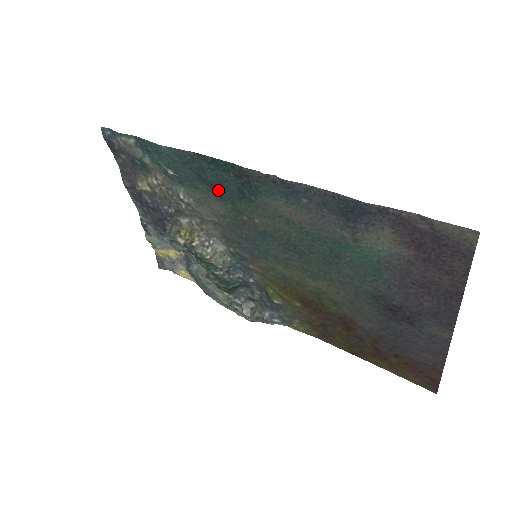
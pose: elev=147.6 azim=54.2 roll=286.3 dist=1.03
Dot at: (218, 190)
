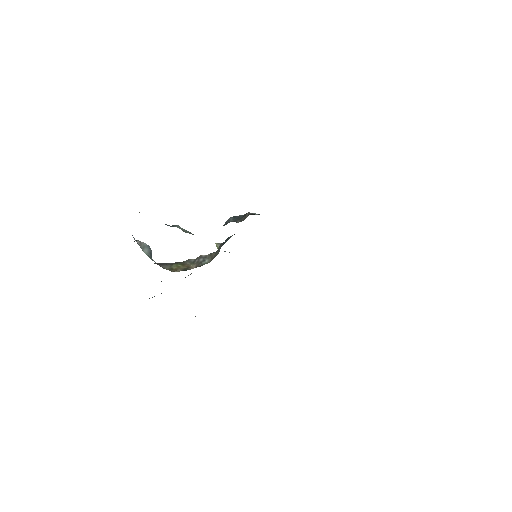
Dot at: occluded
